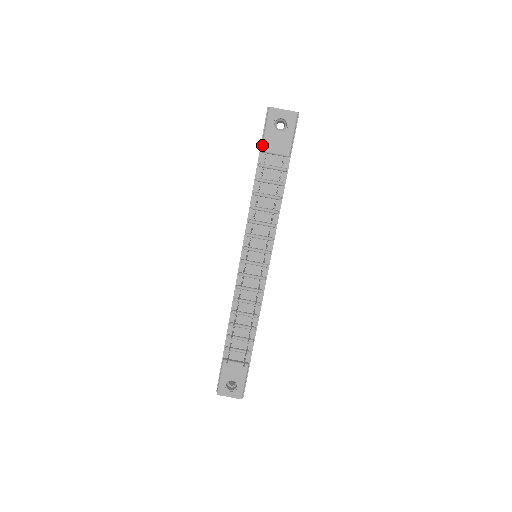
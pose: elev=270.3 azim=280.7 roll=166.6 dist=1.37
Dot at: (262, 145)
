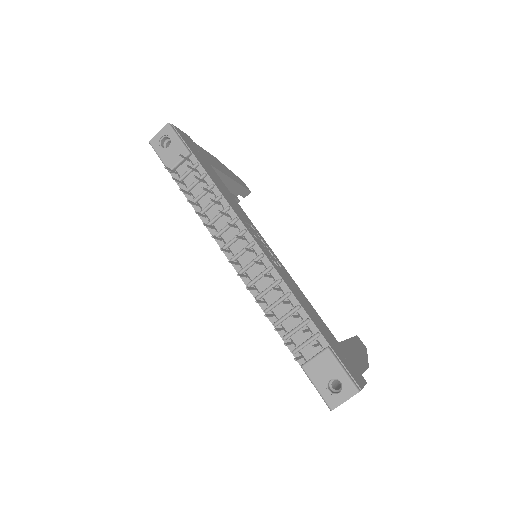
Dot at: occluded
